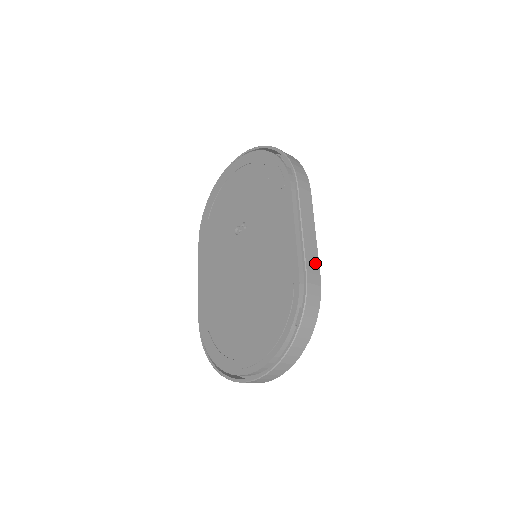
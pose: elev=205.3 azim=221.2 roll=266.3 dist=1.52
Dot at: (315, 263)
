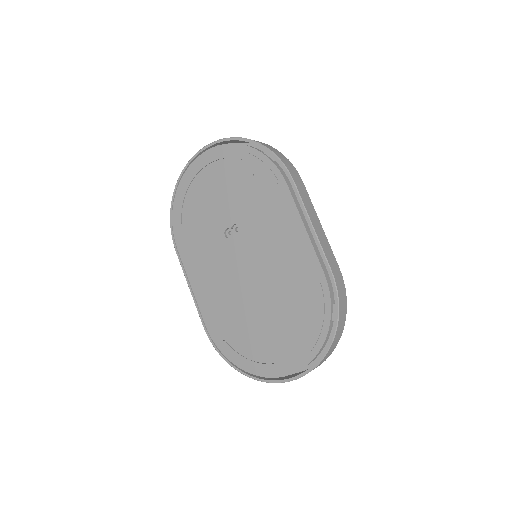
Dot at: (332, 257)
